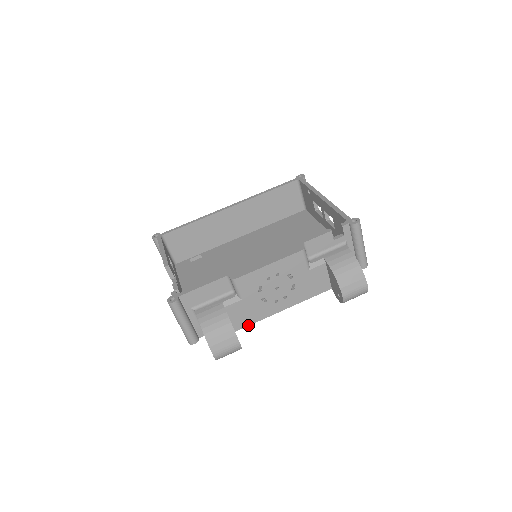
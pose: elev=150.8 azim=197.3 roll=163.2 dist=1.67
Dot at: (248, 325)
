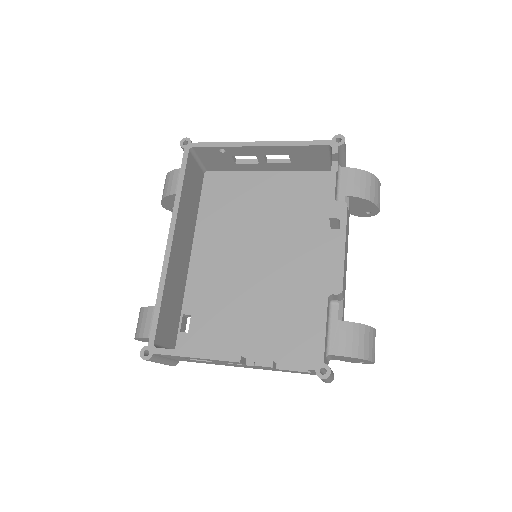
Dot at: occluded
